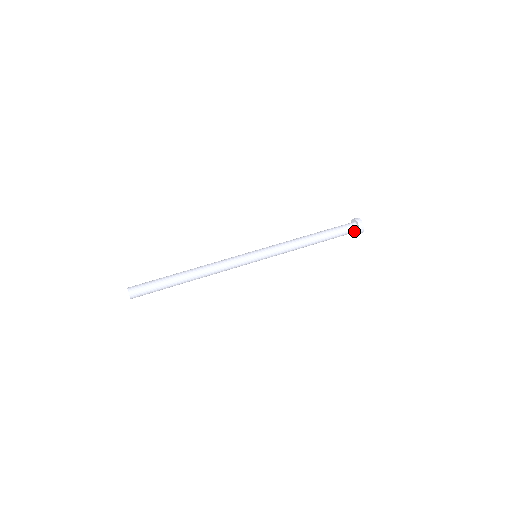
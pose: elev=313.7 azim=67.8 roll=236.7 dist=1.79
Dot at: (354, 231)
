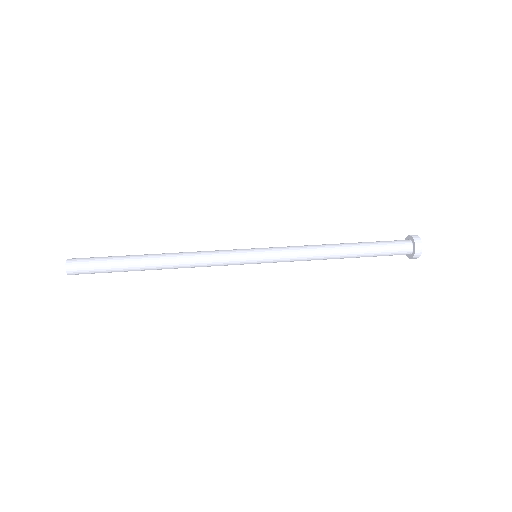
Dot at: (407, 248)
